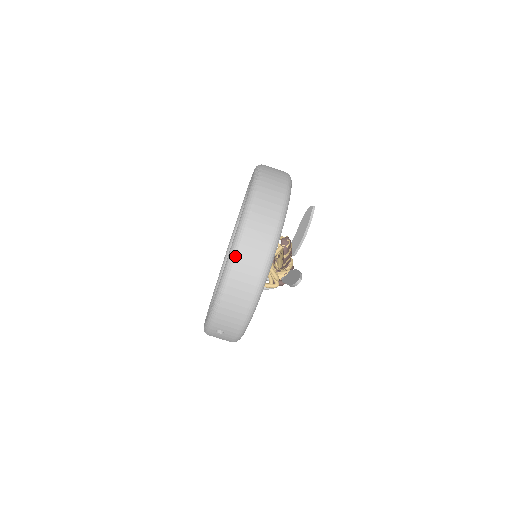
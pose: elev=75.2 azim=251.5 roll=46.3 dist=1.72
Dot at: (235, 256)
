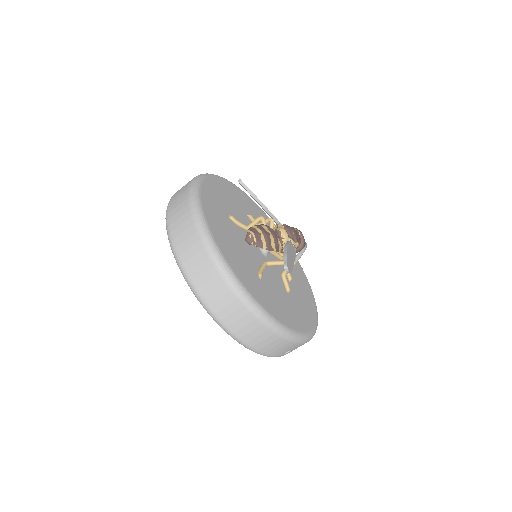
Dot at: (215, 318)
